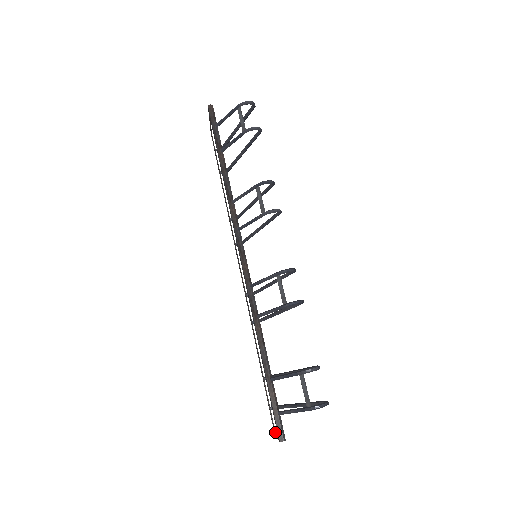
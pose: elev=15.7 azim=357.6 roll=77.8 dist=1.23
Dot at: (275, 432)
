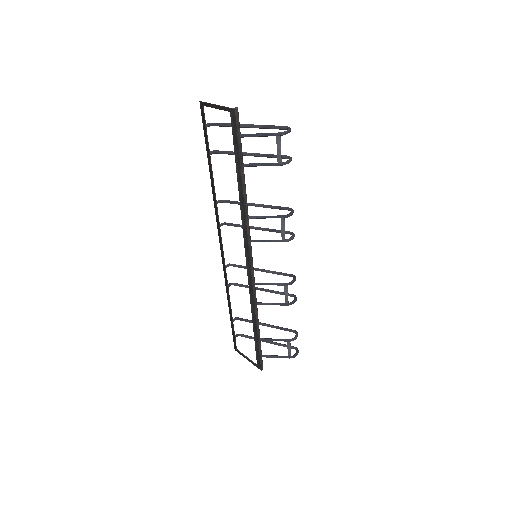
Dot at: (243, 355)
